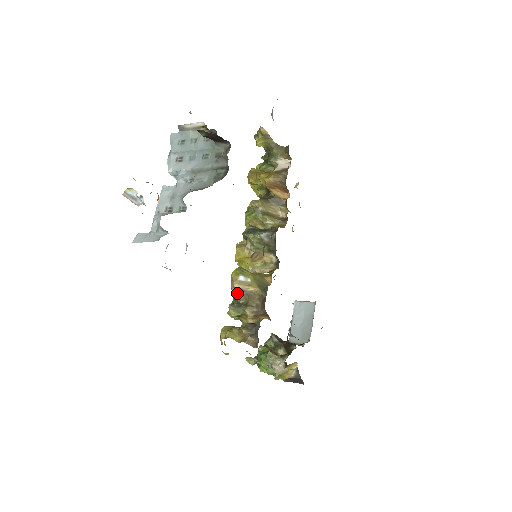
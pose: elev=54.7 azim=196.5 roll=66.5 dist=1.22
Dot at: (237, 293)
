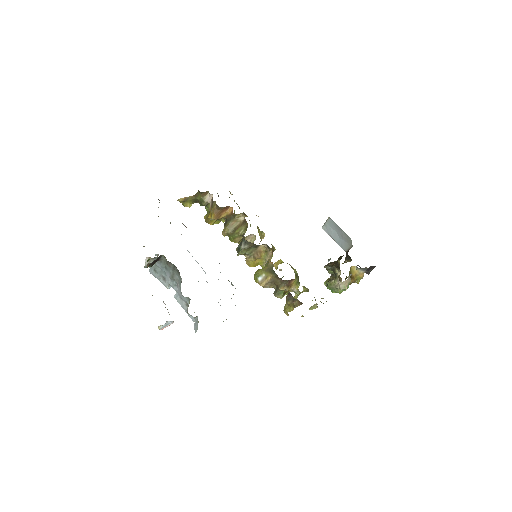
Dot at: (268, 287)
